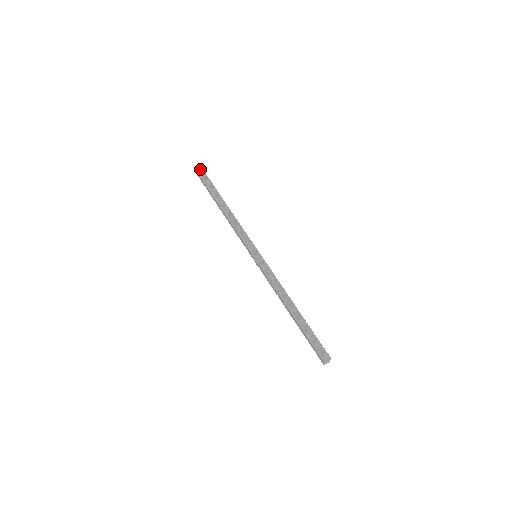
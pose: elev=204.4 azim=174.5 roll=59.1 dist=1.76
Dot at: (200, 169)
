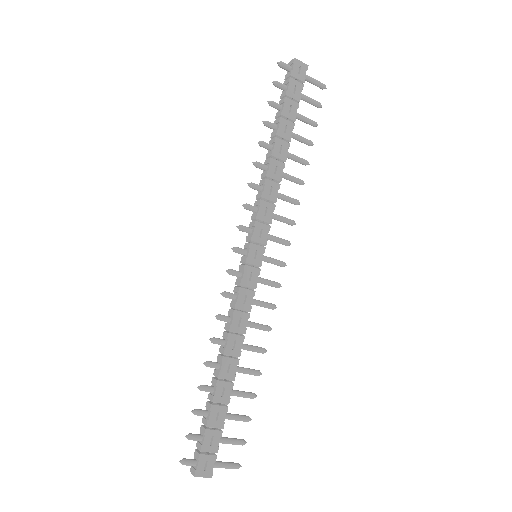
Dot at: (283, 67)
